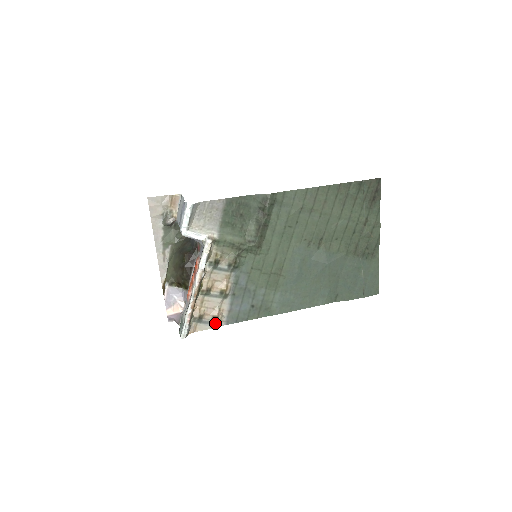
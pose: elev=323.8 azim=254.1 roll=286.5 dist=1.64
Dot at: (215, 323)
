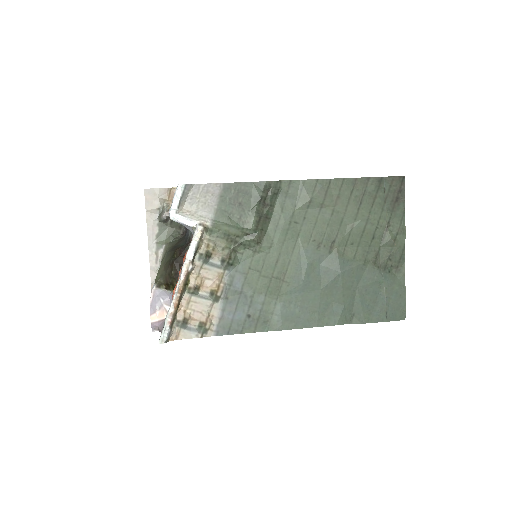
Dot at: (202, 331)
